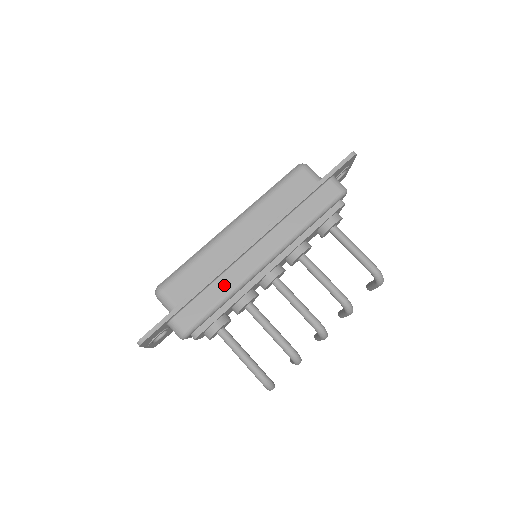
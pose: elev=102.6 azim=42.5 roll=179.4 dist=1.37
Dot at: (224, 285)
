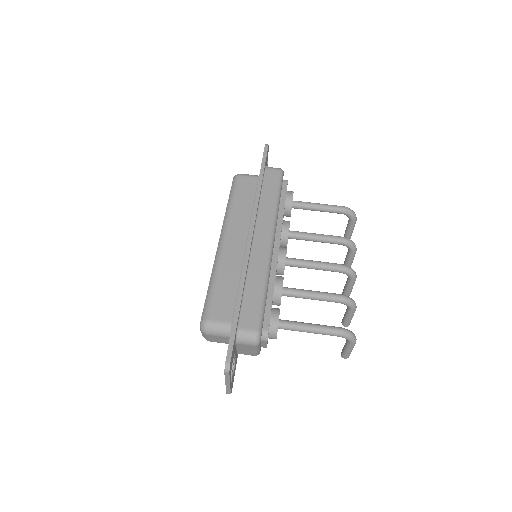
Dot at: (256, 278)
